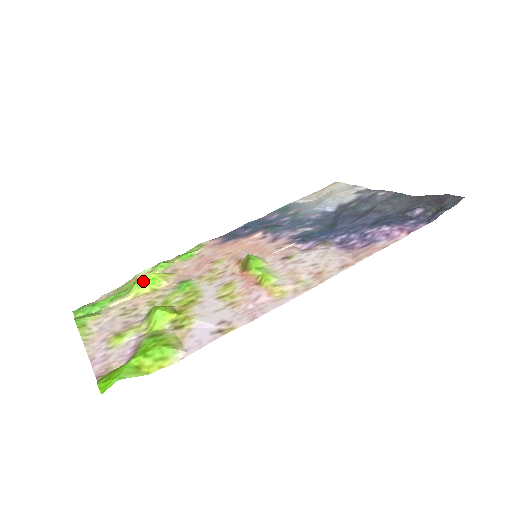
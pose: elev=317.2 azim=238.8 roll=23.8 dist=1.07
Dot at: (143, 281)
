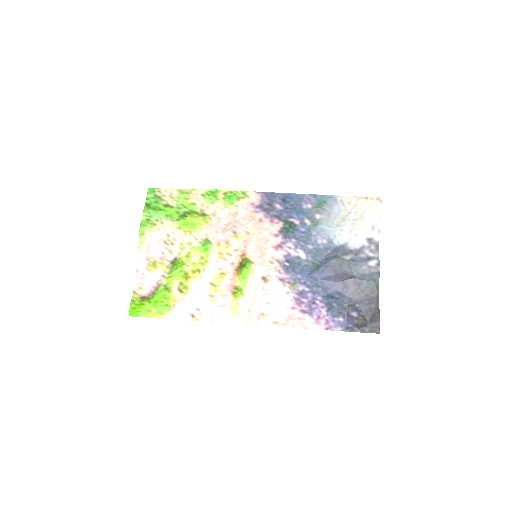
Dot at: (187, 223)
